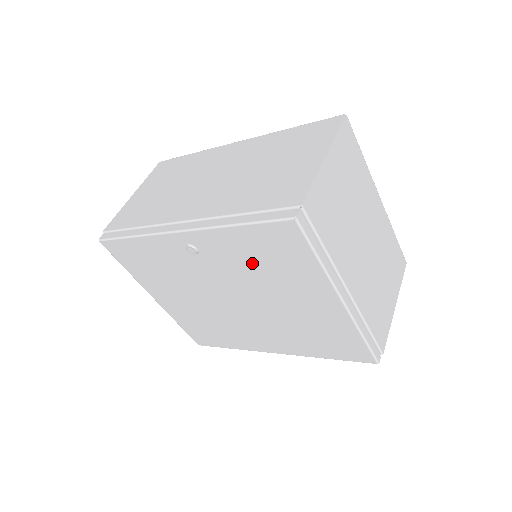
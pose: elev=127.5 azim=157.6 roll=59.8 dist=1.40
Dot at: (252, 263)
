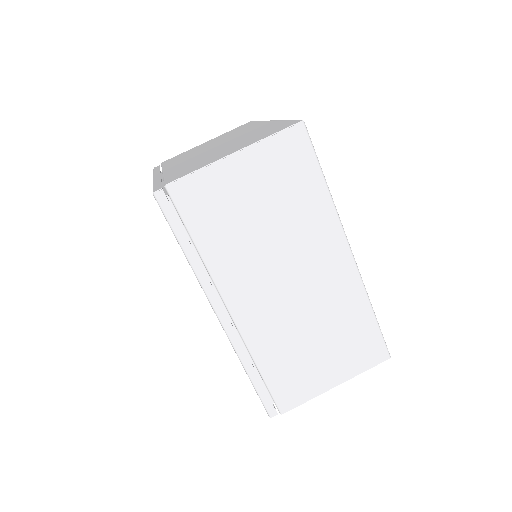
Dot at: occluded
